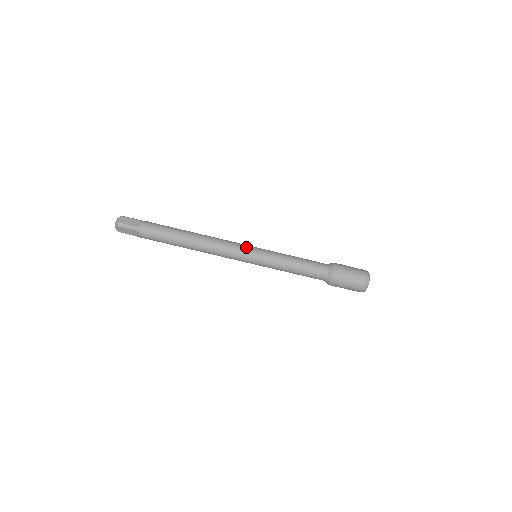
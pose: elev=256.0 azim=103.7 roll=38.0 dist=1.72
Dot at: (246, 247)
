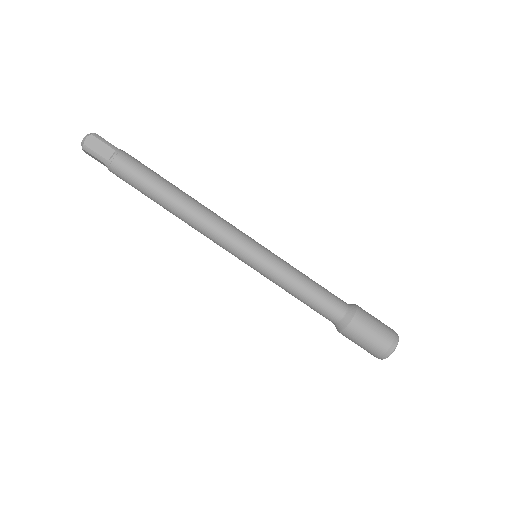
Dot at: (244, 243)
